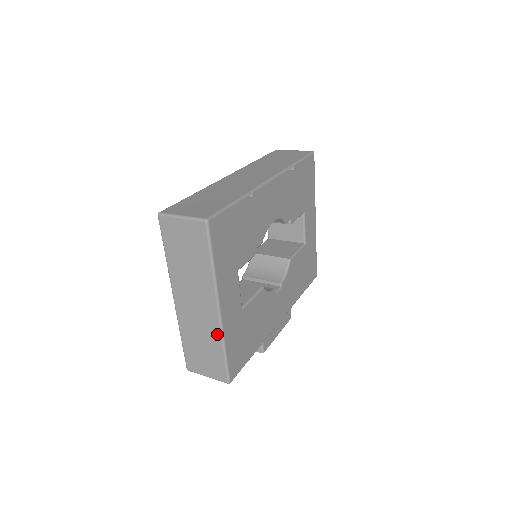
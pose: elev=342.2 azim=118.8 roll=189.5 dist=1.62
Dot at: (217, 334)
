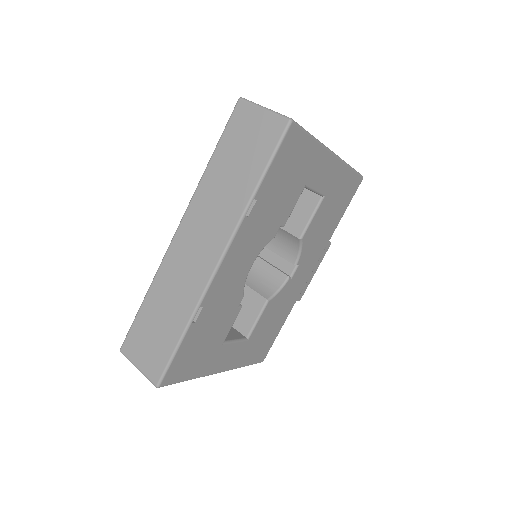
Dot at: occluded
